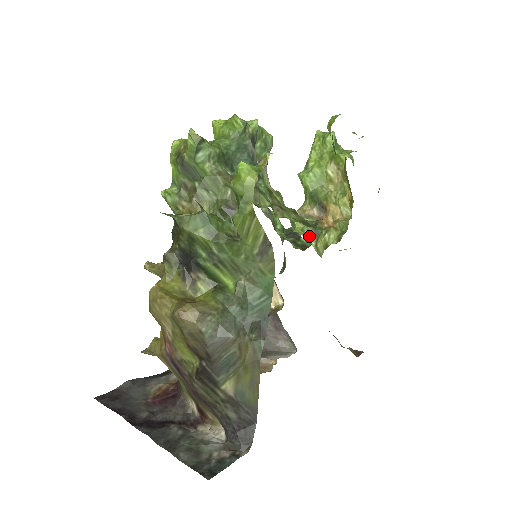
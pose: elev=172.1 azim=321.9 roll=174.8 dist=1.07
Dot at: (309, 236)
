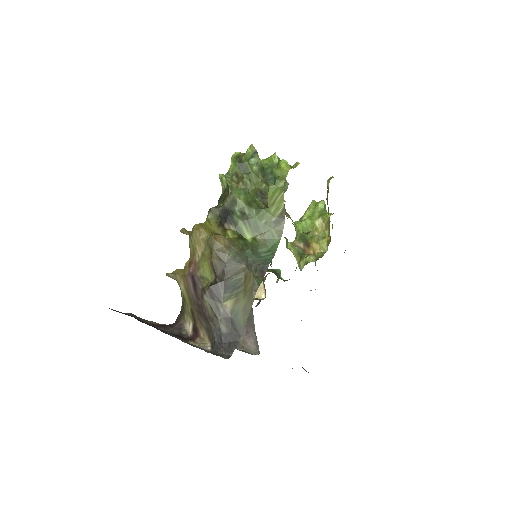
Dot at: (295, 256)
